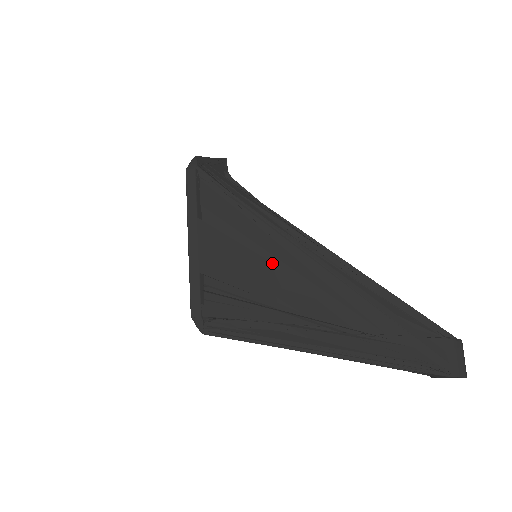
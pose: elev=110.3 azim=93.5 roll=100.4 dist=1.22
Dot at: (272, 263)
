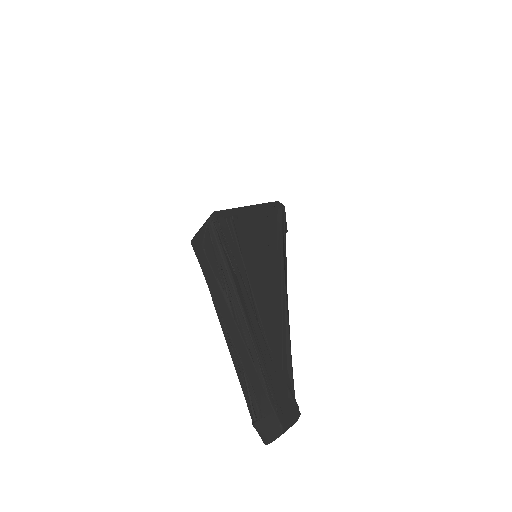
Dot at: (265, 258)
